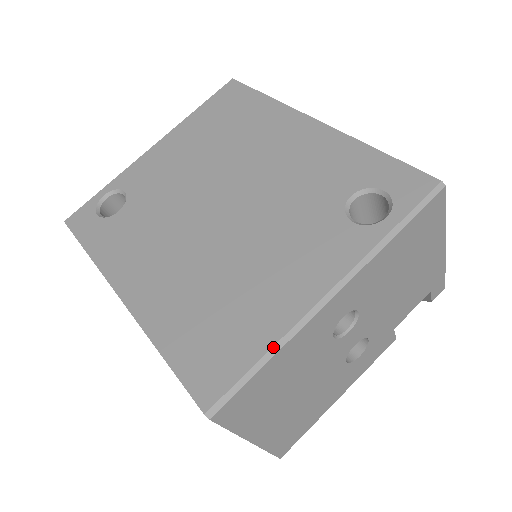
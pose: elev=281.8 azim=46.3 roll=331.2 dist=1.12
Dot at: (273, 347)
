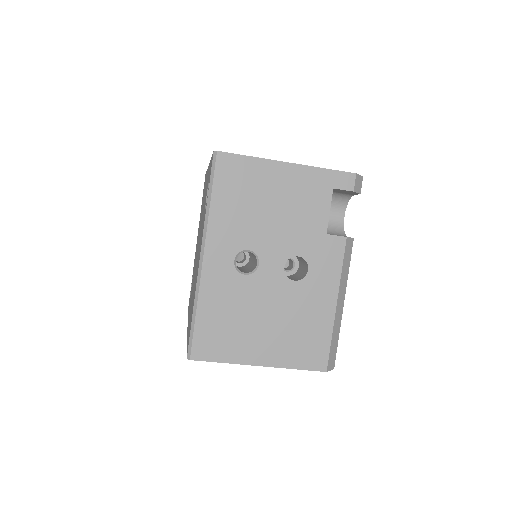
Dot at: (194, 304)
